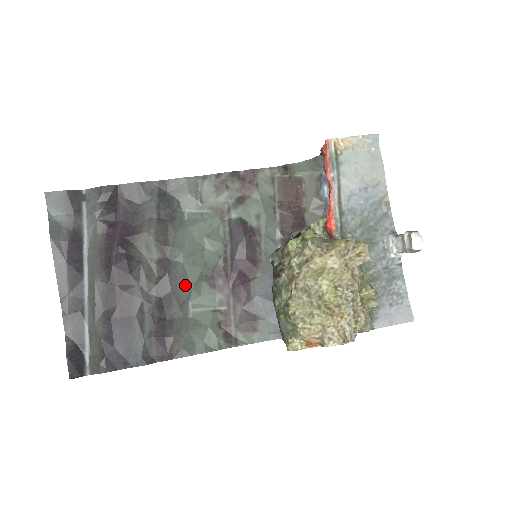
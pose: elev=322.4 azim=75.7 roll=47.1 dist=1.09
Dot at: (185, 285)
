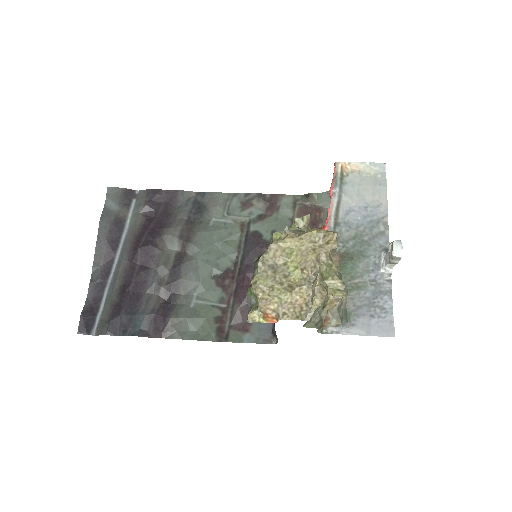
Dot at: (194, 277)
